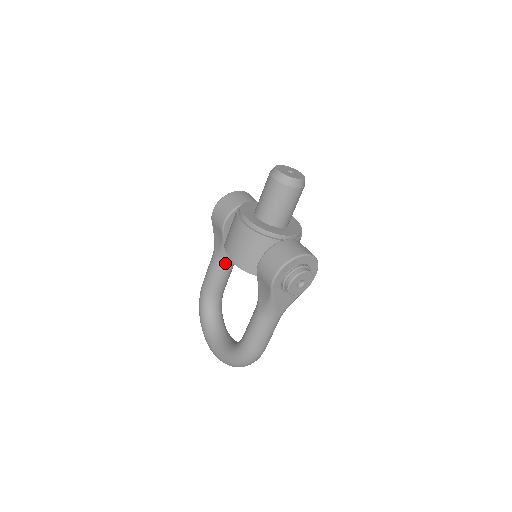
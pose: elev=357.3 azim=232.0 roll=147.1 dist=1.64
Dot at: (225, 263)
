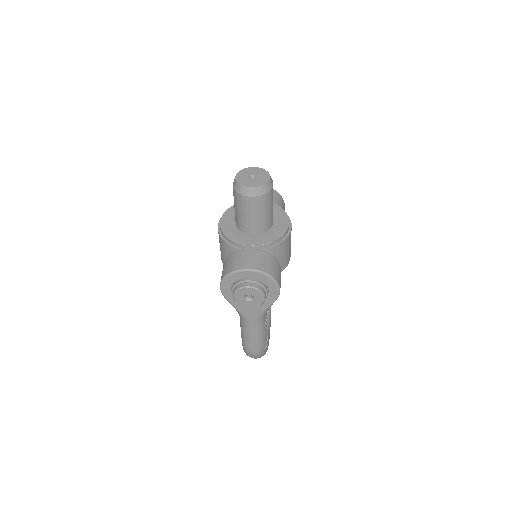
Dot at: occluded
